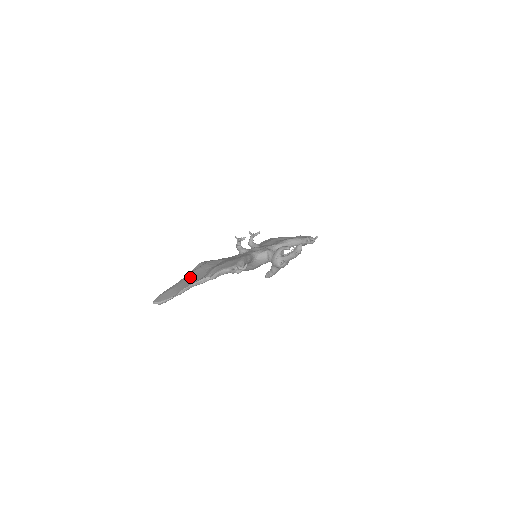
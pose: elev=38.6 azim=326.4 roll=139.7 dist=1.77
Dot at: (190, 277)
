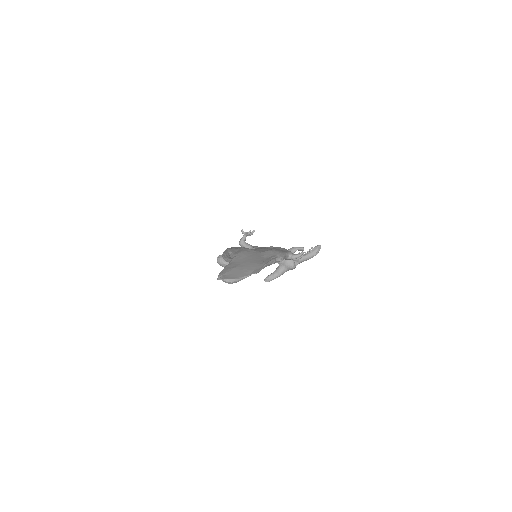
Dot at: (246, 258)
